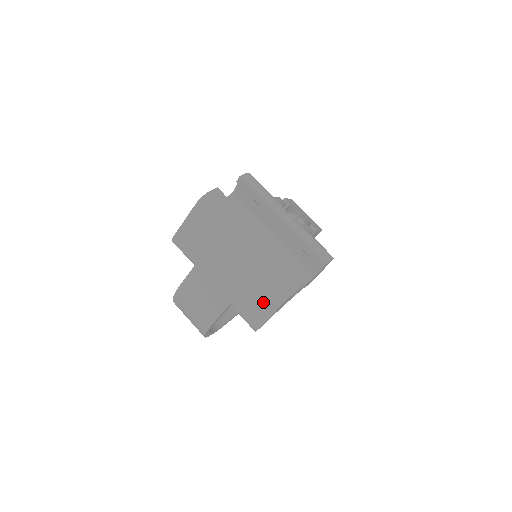
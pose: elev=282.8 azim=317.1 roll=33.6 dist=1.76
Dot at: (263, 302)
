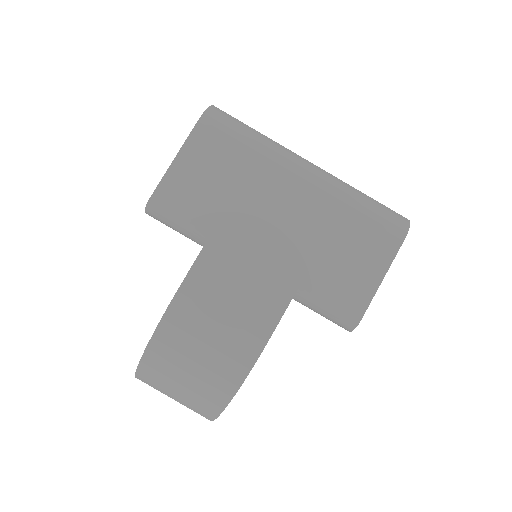
Dot at: (362, 261)
